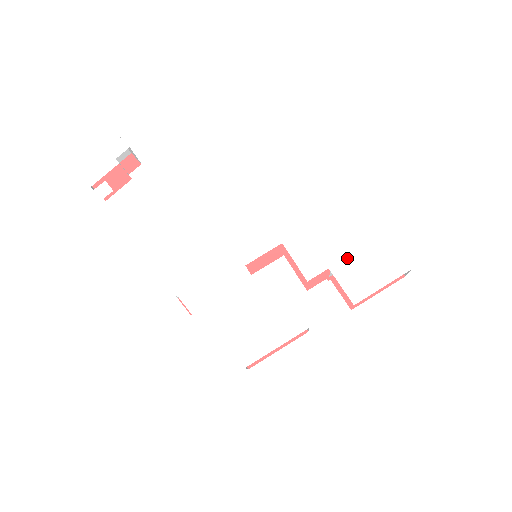
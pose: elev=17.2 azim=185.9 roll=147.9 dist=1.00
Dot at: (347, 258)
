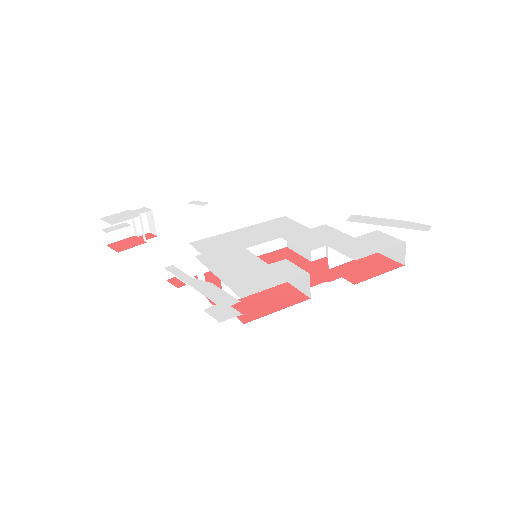
Dot at: (343, 240)
